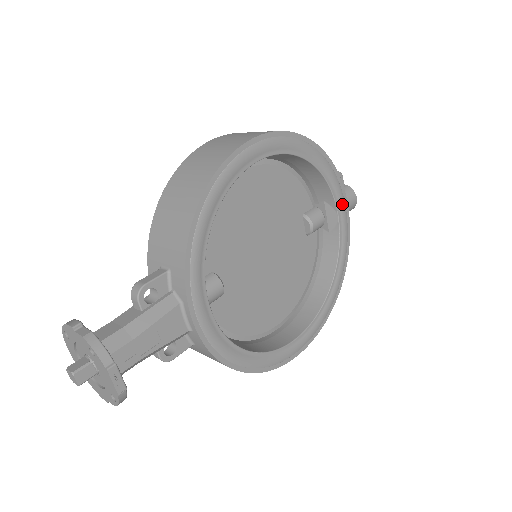
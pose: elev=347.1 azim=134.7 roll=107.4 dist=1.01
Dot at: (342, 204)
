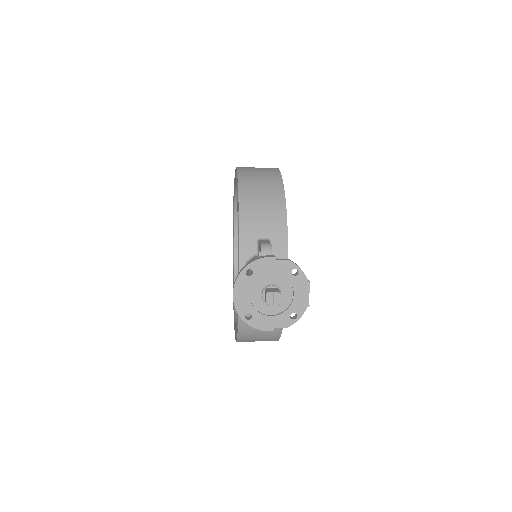
Dot at: occluded
